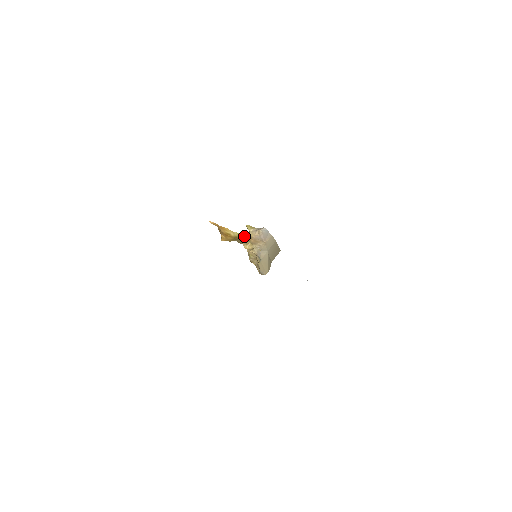
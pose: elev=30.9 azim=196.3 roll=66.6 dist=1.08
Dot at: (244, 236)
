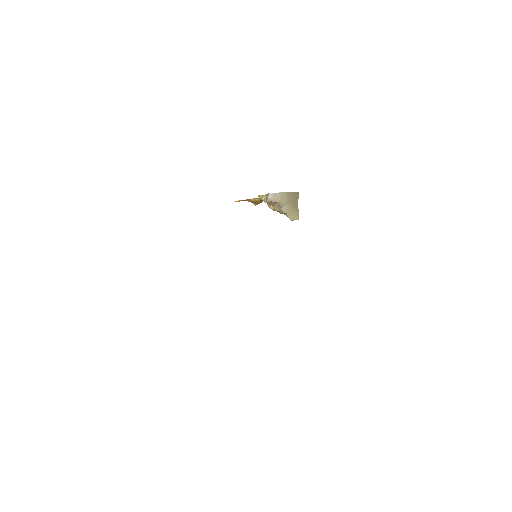
Dot at: occluded
